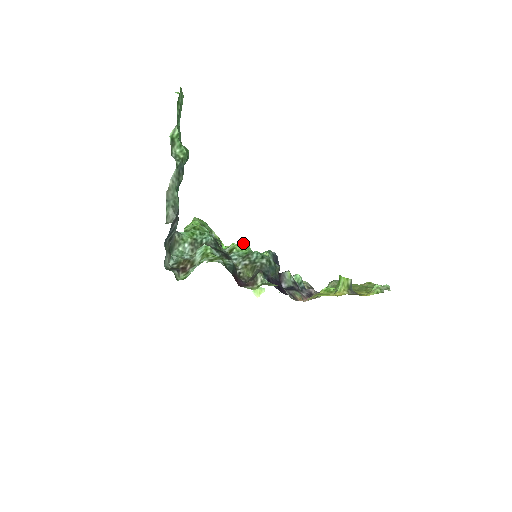
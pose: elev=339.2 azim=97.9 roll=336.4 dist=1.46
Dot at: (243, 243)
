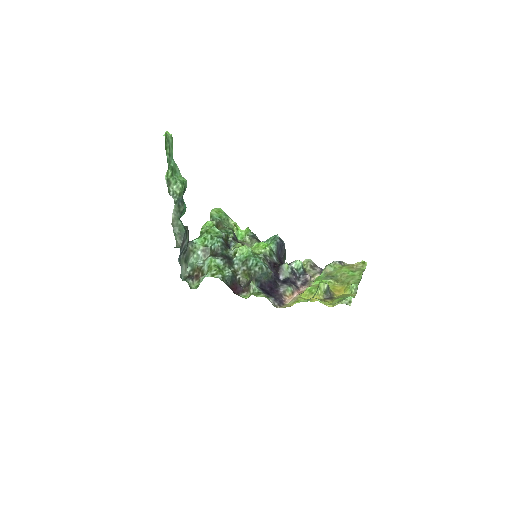
Dot at: (244, 247)
